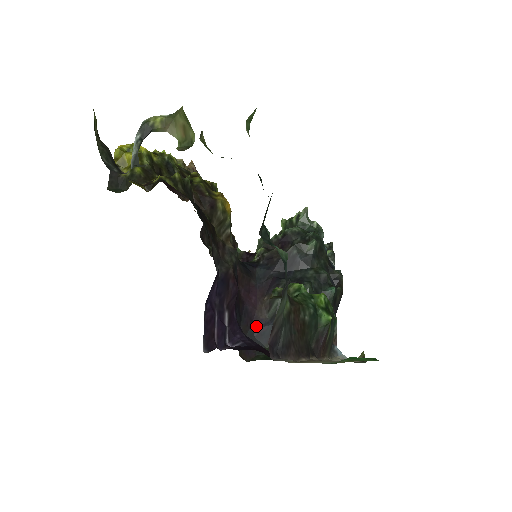
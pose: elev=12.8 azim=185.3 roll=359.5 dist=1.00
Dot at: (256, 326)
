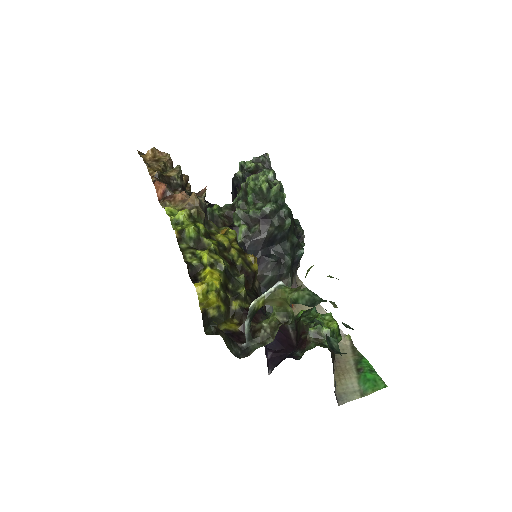
Dot at: occluded
